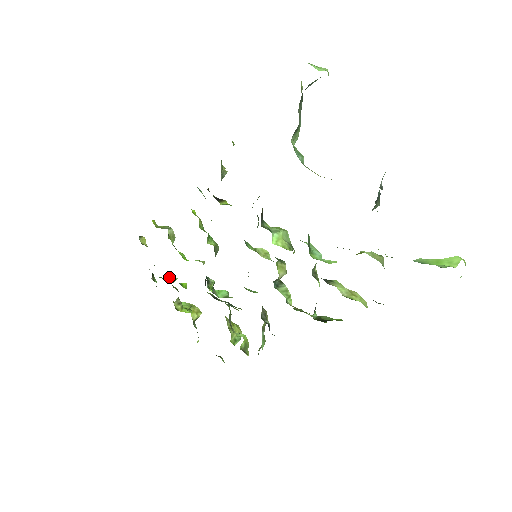
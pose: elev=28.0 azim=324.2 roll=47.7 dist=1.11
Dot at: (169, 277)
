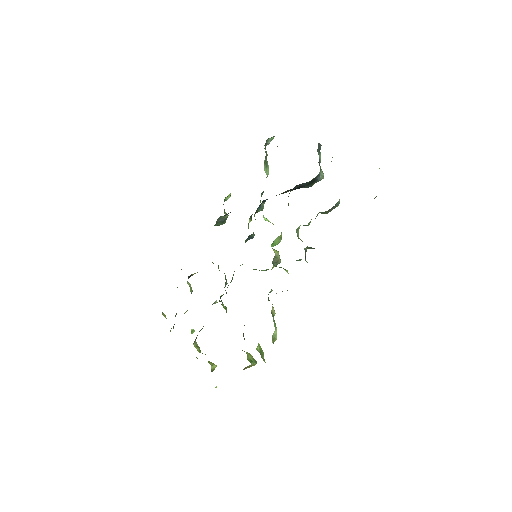
Dot at: occluded
